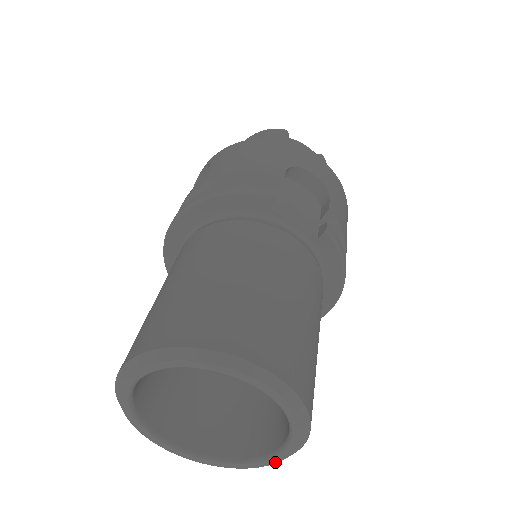
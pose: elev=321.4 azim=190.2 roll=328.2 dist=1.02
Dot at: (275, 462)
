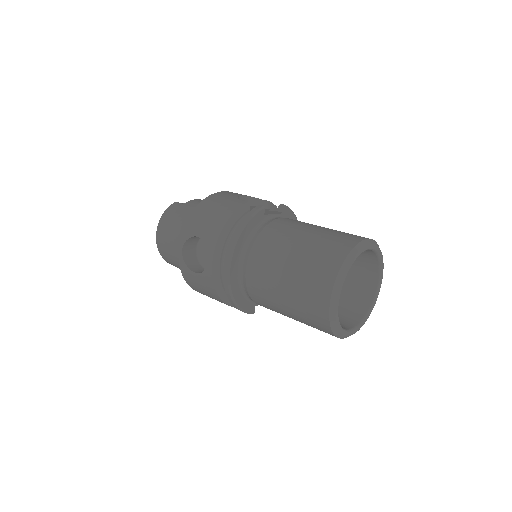
Dot at: occluded
